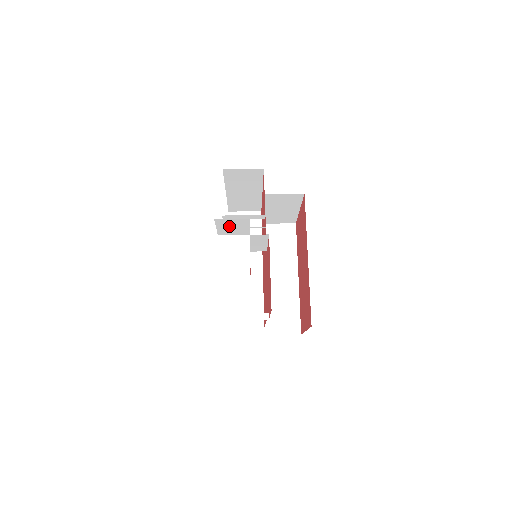
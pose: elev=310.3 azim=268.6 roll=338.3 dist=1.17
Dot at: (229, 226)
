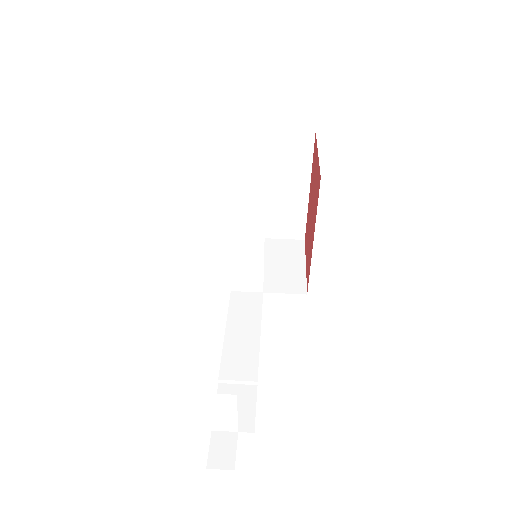
Dot at: occluded
